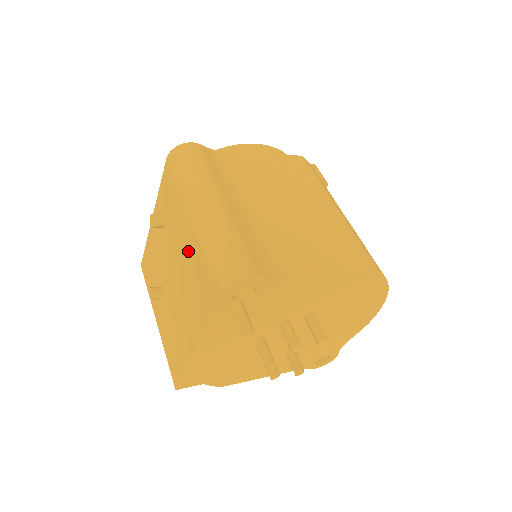
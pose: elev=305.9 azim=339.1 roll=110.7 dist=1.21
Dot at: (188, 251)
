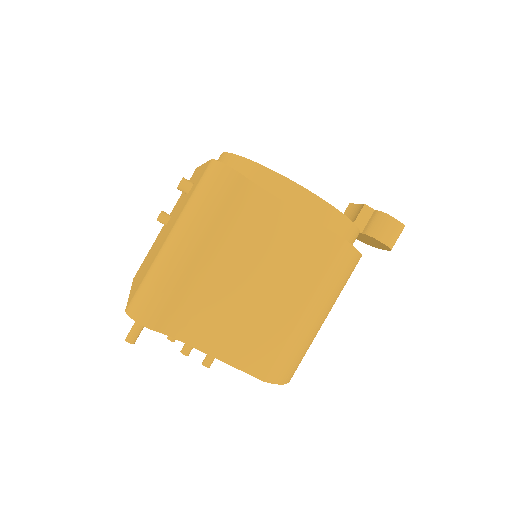
Dot at: (160, 246)
